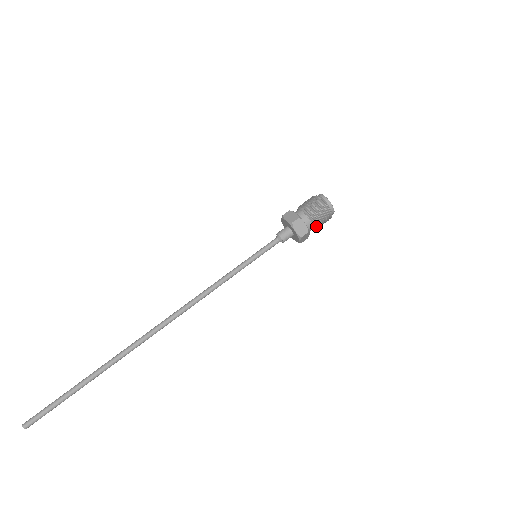
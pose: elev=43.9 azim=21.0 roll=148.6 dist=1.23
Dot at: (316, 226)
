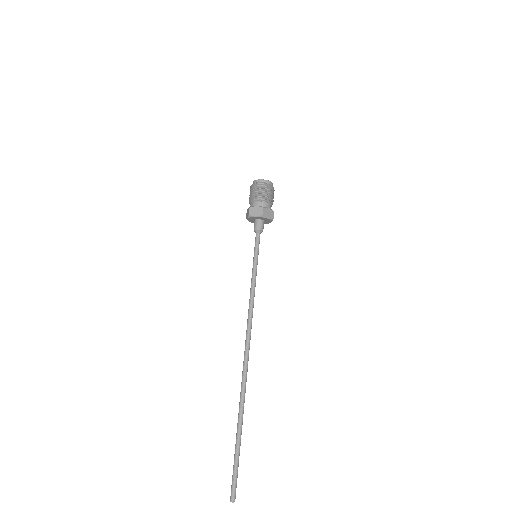
Dot at: (268, 200)
